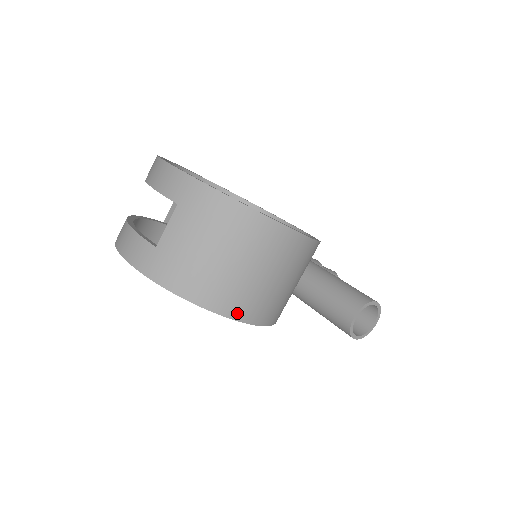
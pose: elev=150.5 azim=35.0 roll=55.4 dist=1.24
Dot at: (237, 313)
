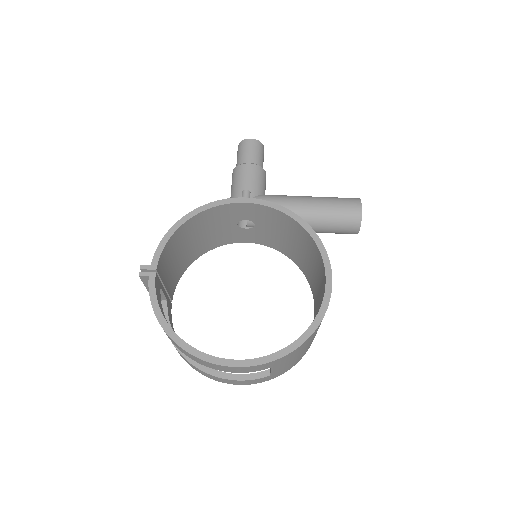
Dot at: occluded
